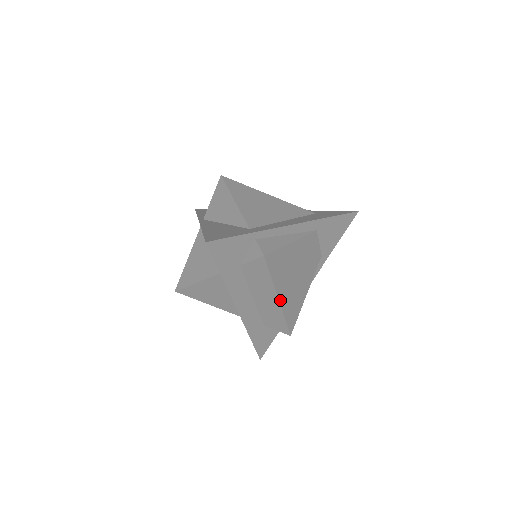
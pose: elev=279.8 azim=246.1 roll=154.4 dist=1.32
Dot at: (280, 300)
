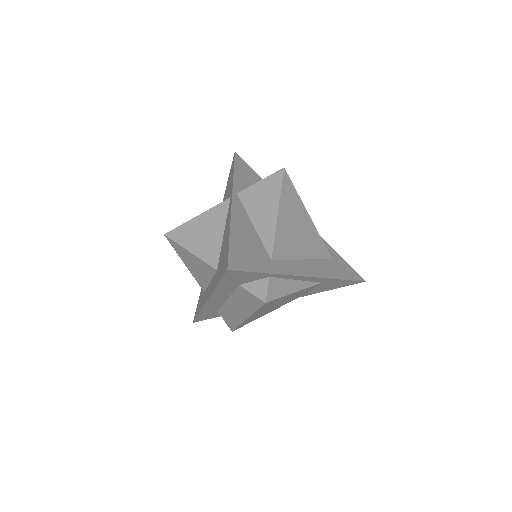
Dot at: (247, 319)
